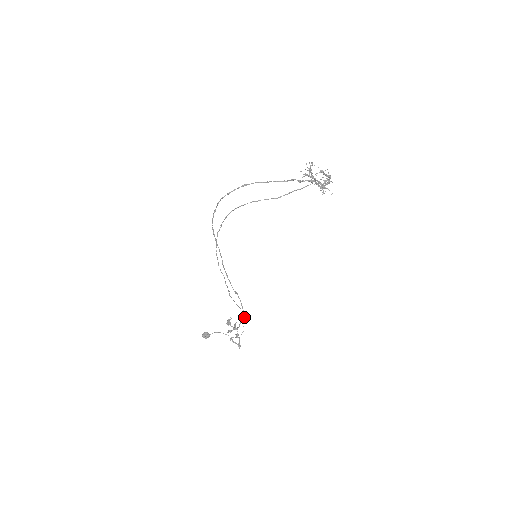
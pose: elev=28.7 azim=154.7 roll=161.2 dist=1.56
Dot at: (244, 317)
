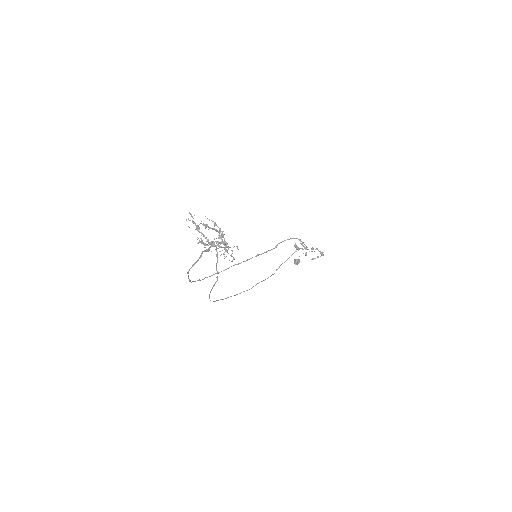
Dot at: occluded
